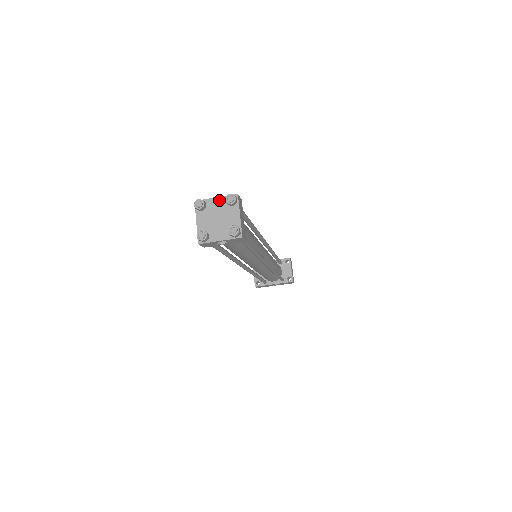
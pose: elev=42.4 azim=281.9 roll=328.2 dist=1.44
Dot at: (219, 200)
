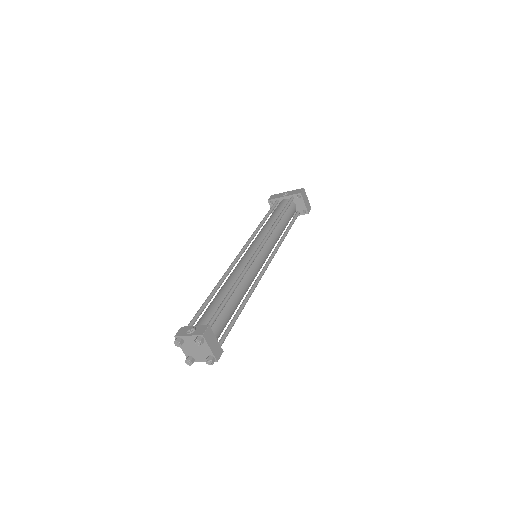
Dot at: (191, 338)
